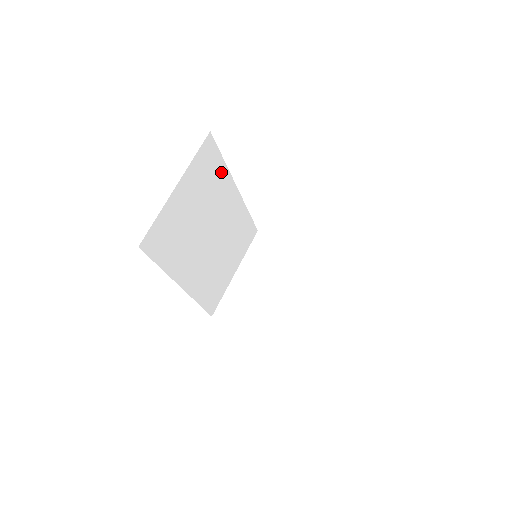
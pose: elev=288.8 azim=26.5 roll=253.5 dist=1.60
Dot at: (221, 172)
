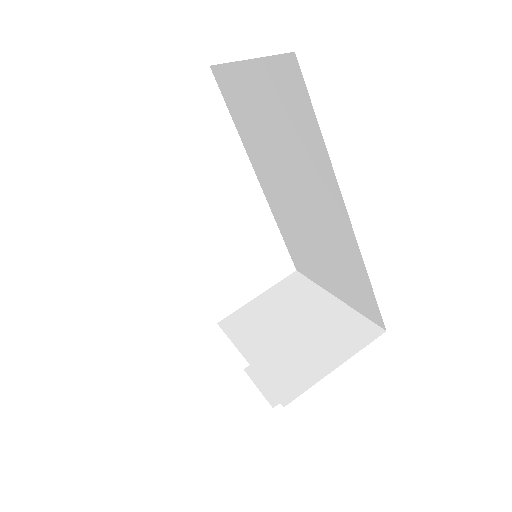
Dot at: occluded
